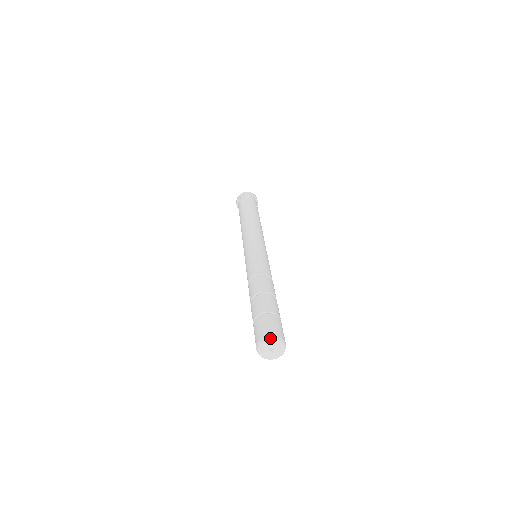
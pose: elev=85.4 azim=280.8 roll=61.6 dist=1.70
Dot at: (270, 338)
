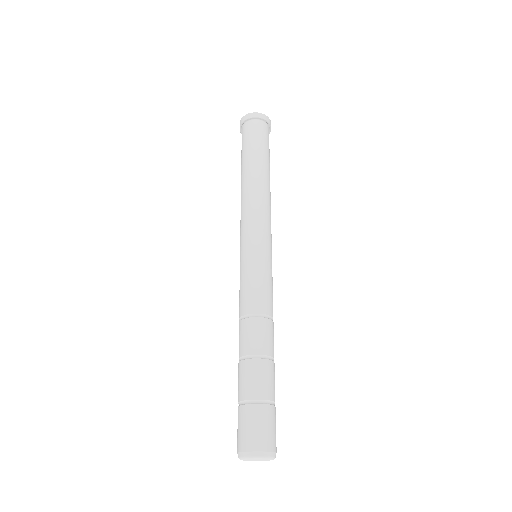
Dot at: (261, 455)
